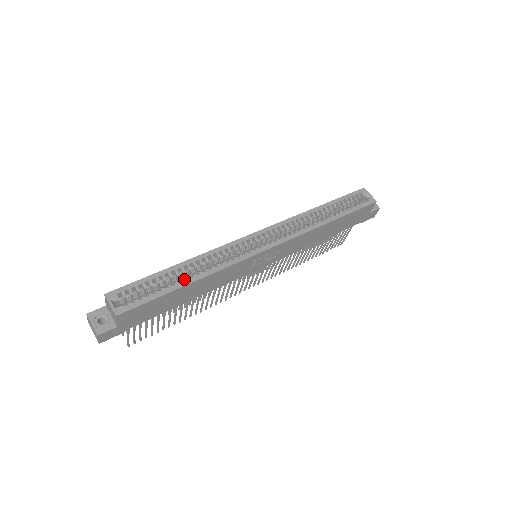
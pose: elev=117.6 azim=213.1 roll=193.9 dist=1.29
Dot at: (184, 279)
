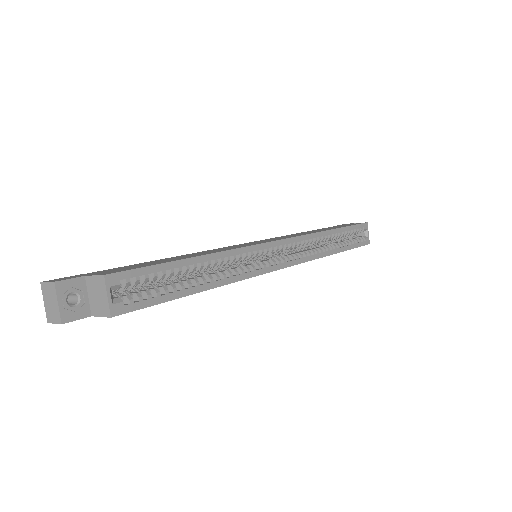
Dot at: (197, 278)
